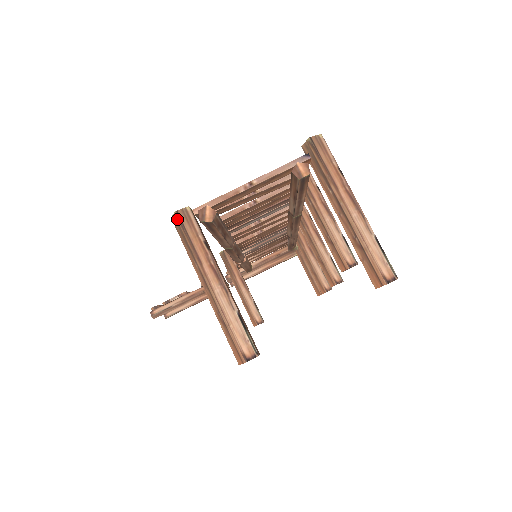
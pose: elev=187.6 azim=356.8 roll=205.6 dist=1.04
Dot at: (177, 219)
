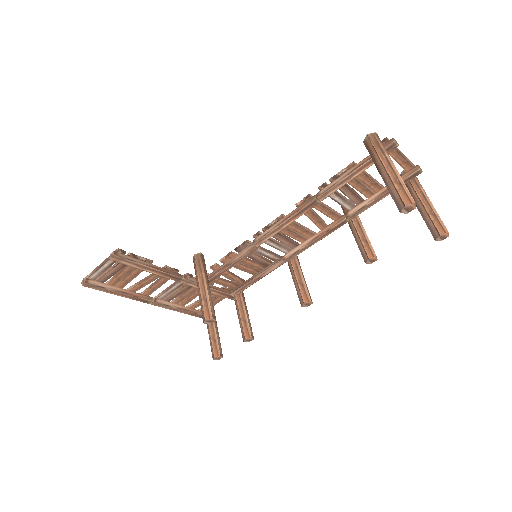
Dot at: (375, 135)
